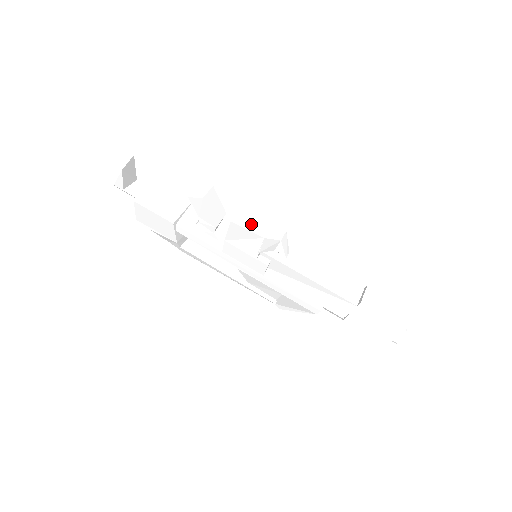
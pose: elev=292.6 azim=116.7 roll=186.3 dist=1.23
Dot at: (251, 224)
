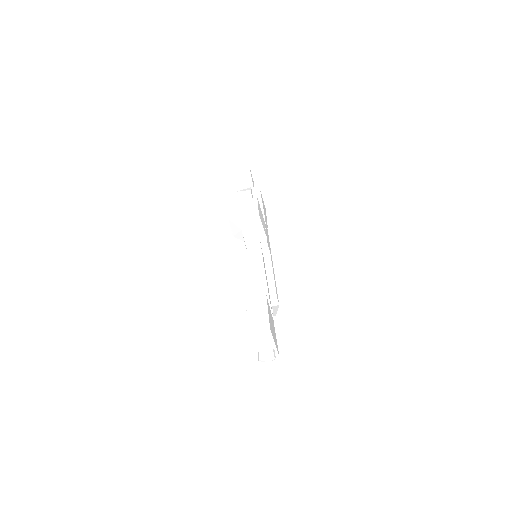
Dot at: (233, 210)
